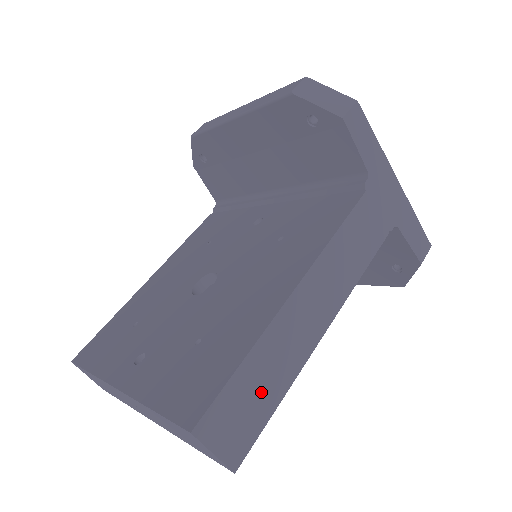
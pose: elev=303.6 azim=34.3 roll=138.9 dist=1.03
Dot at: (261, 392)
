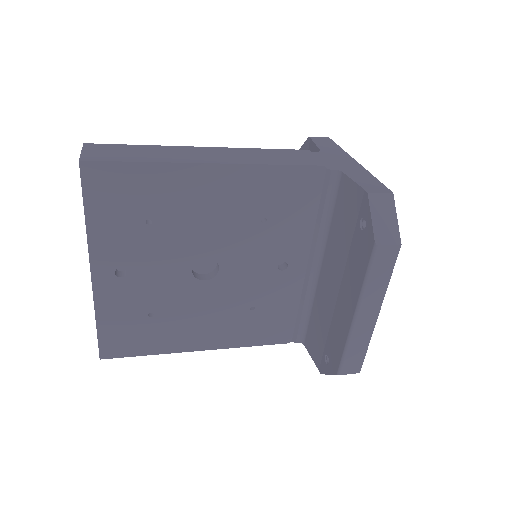
Dot at: (136, 155)
